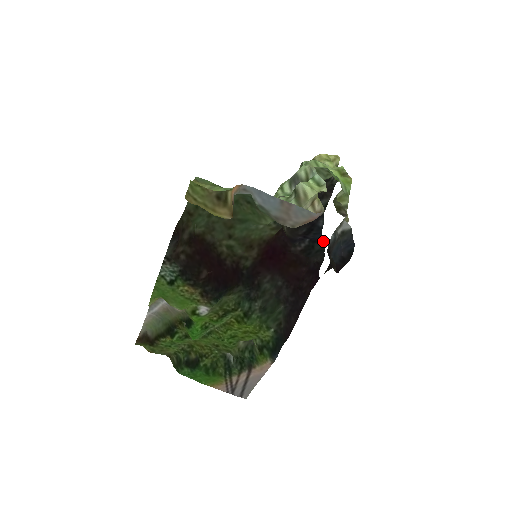
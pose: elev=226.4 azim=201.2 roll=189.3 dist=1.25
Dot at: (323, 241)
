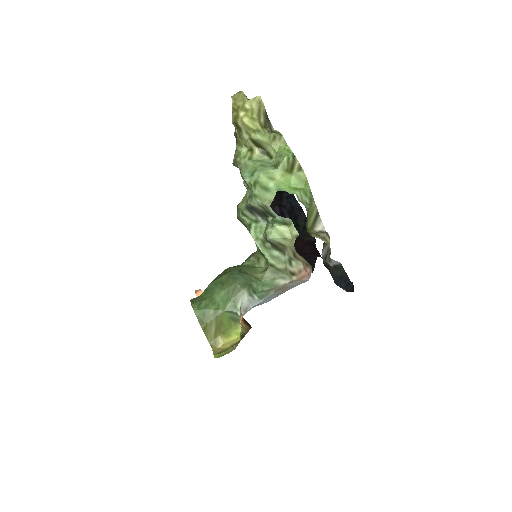
Dot at: (303, 216)
